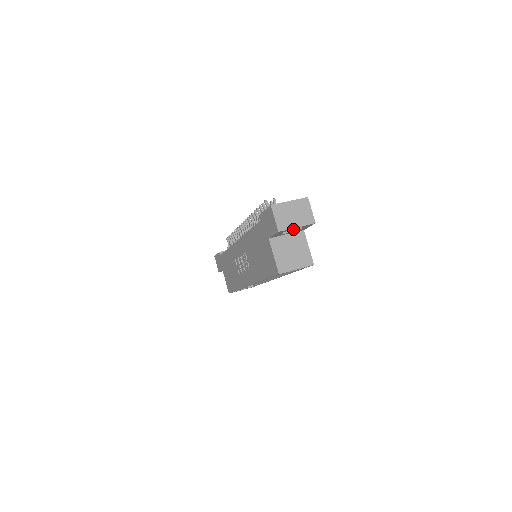
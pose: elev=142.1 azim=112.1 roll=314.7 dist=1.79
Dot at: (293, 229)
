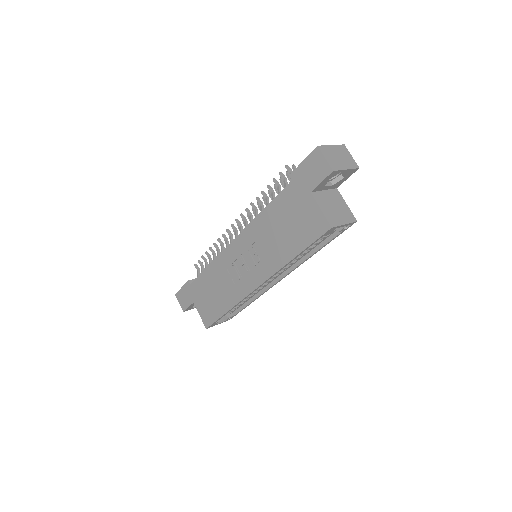
Dot at: (331, 183)
